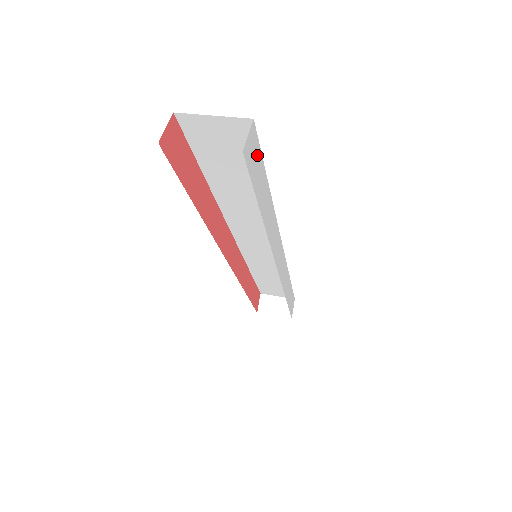
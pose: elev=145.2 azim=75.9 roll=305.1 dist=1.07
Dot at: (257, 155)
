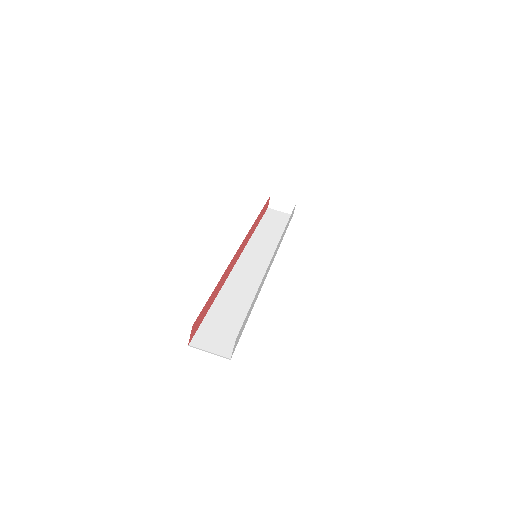
Dot at: (241, 330)
